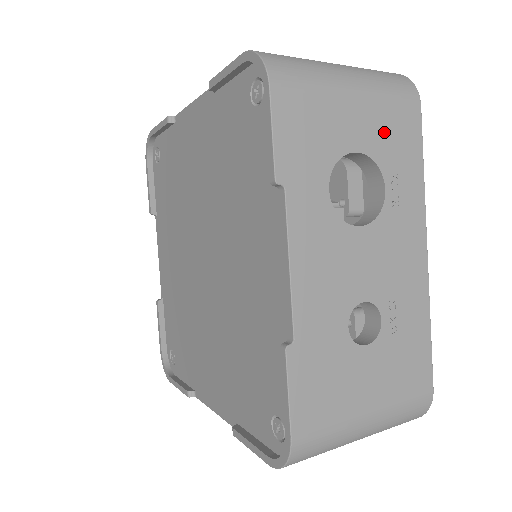
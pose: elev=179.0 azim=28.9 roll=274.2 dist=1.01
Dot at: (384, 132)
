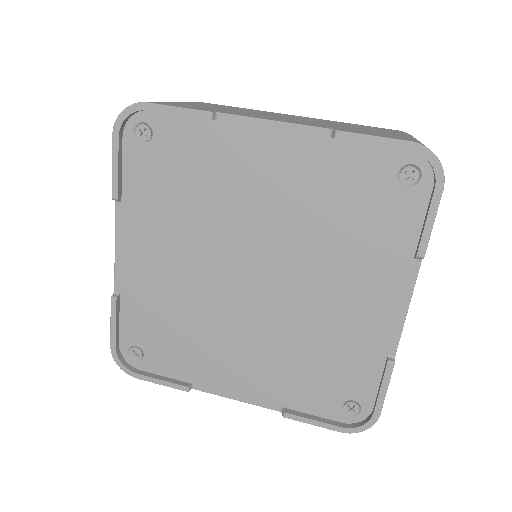
Dot at: occluded
